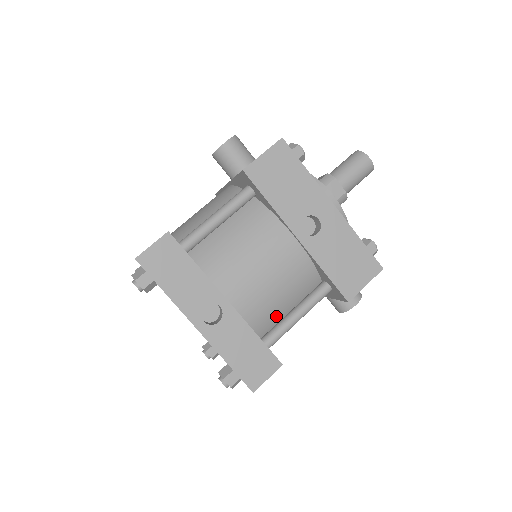
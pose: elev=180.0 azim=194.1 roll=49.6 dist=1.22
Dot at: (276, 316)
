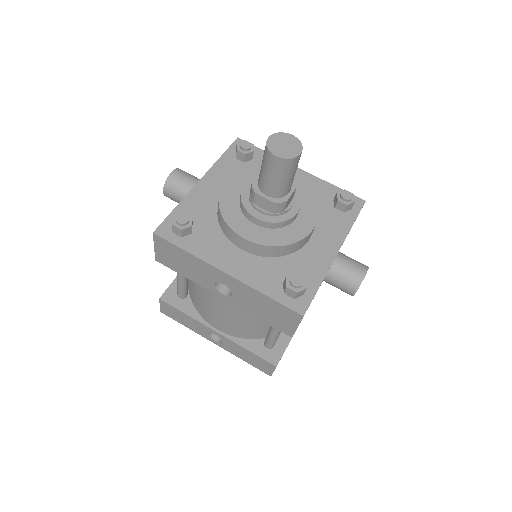
Dot at: (263, 329)
